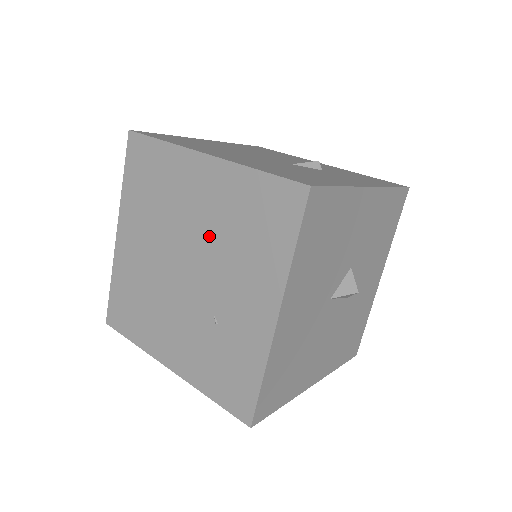
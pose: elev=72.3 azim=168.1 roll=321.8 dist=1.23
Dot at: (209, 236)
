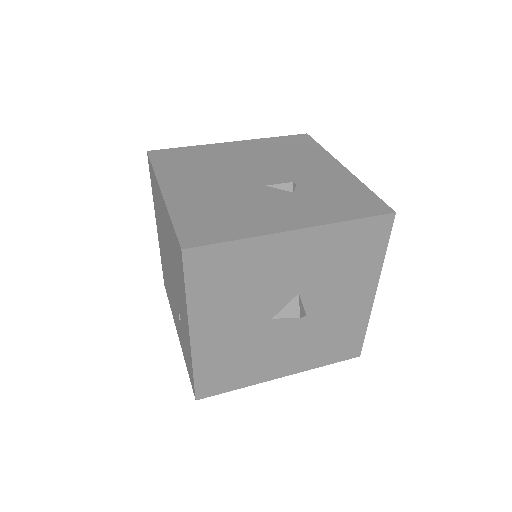
Dot at: (170, 255)
